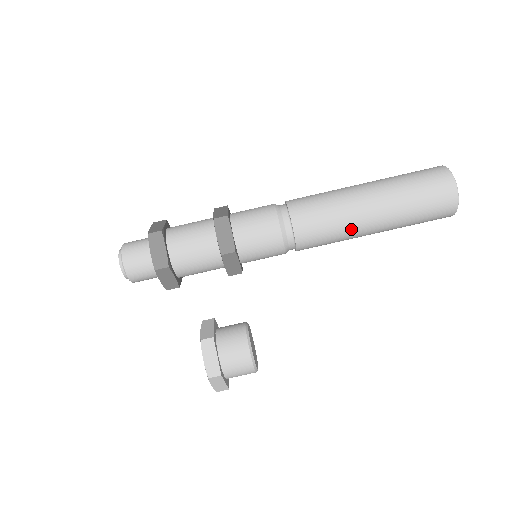
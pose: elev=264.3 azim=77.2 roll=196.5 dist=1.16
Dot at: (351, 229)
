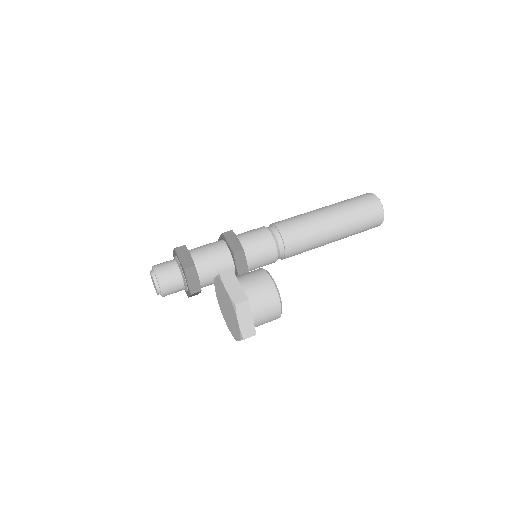
Dot at: (312, 215)
